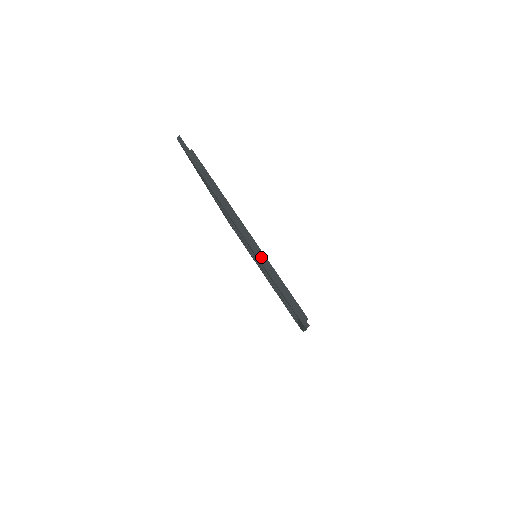
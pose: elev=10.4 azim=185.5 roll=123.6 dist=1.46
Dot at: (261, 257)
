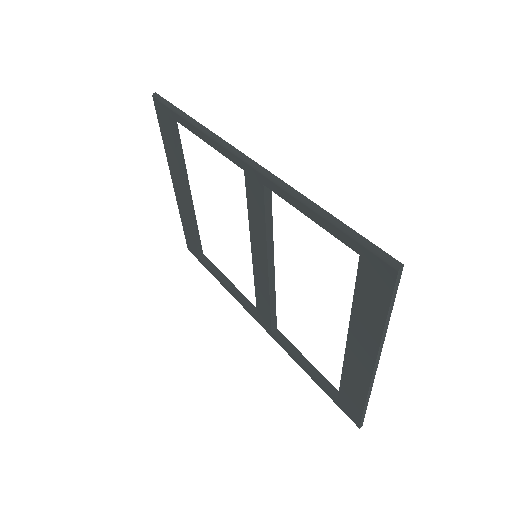
Dot at: (371, 388)
